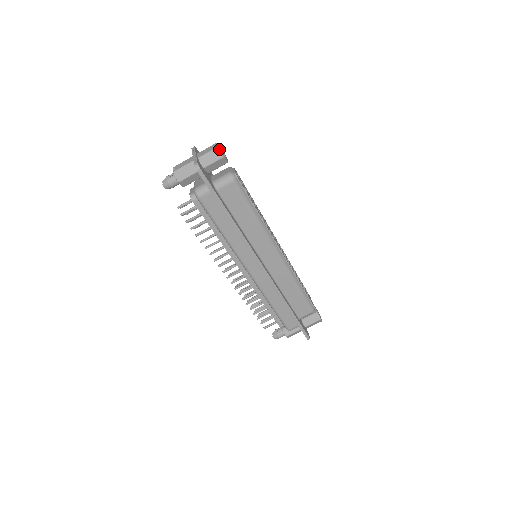
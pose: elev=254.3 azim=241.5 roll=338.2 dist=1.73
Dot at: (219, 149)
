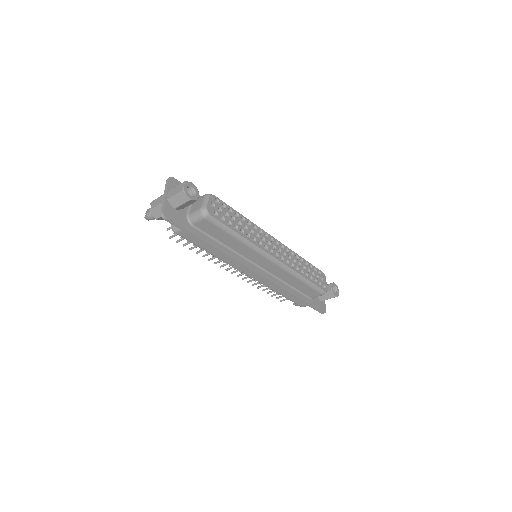
Dot at: (184, 193)
